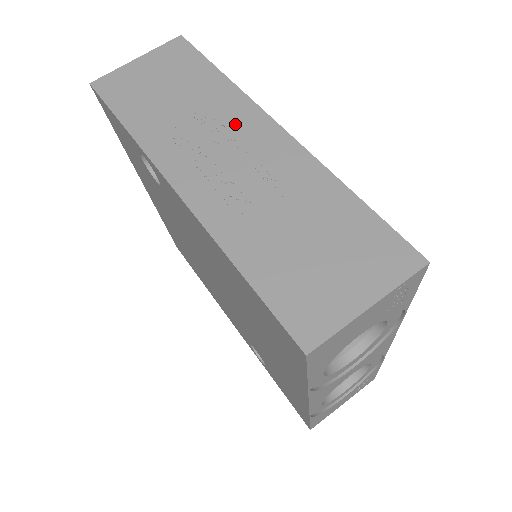
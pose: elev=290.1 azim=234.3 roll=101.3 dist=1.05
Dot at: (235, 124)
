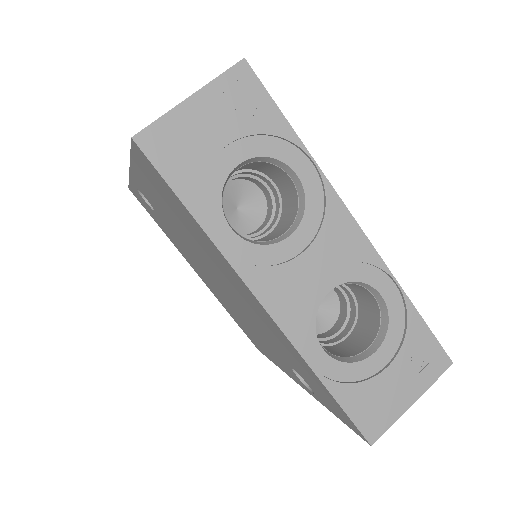
Dot at: occluded
